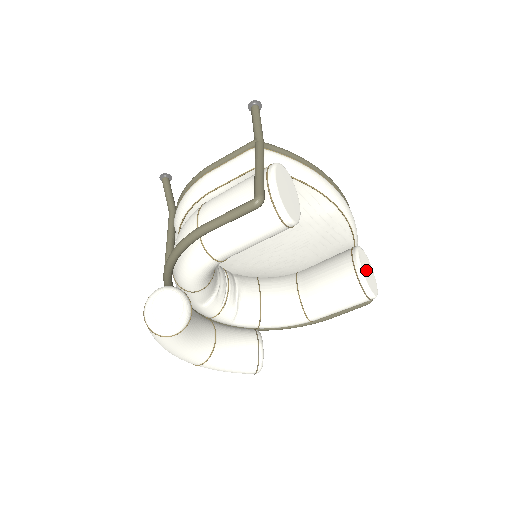
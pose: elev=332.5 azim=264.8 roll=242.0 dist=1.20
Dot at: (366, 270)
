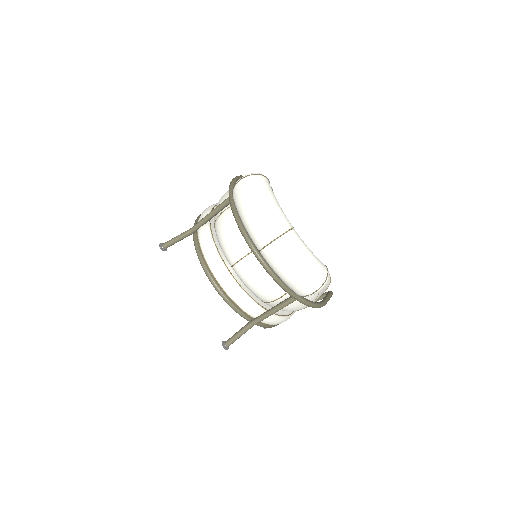
Dot at: occluded
